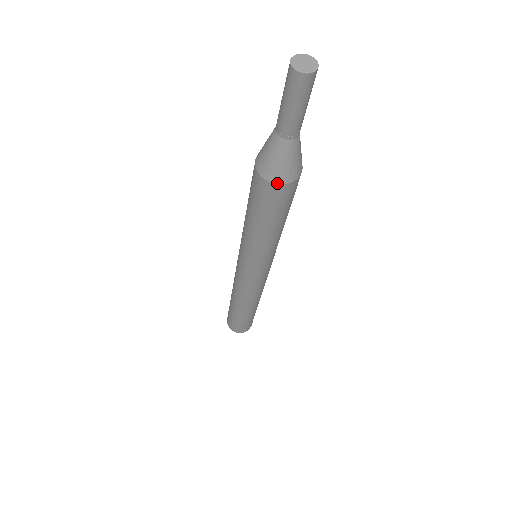
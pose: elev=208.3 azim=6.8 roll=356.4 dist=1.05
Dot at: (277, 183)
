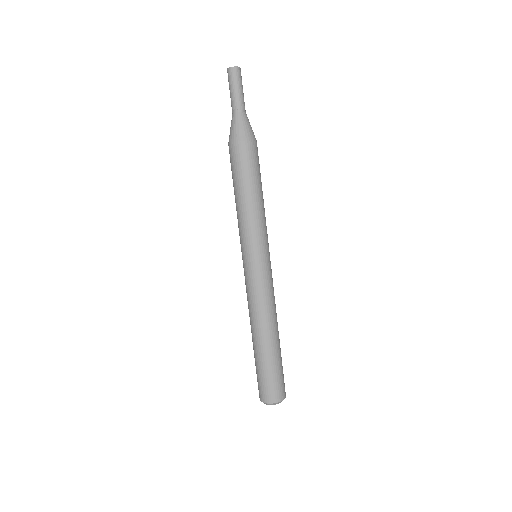
Dot at: (249, 140)
